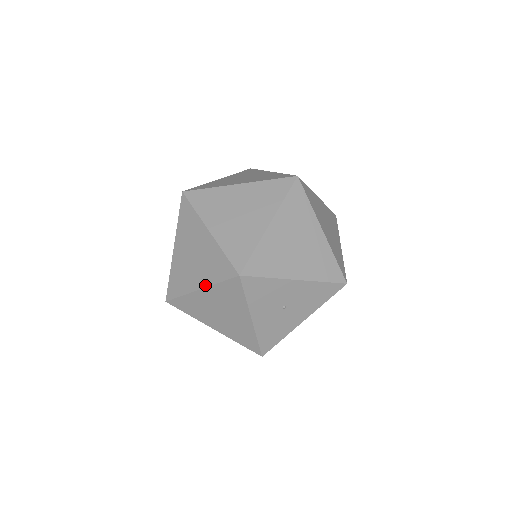
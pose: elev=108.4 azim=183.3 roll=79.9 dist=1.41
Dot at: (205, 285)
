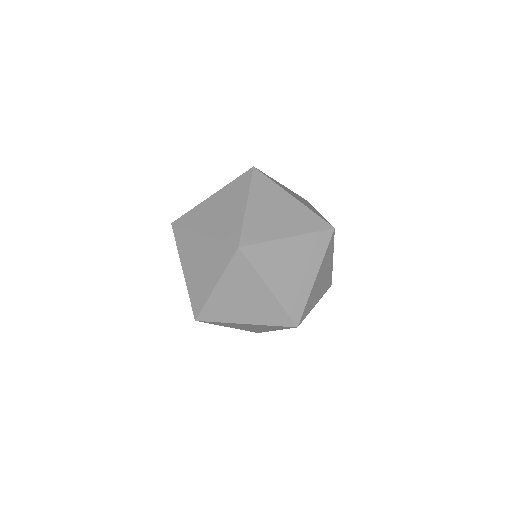
Dot at: (254, 323)
